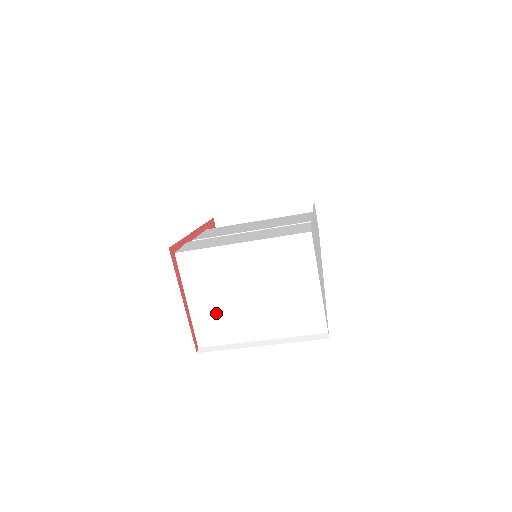
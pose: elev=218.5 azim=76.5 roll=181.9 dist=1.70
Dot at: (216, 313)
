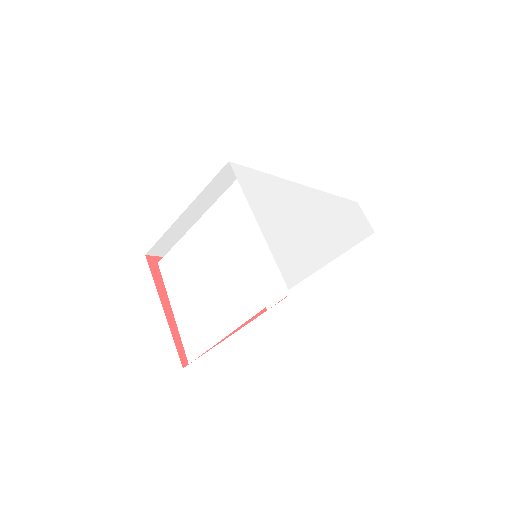
Dot at: (194, 313)
